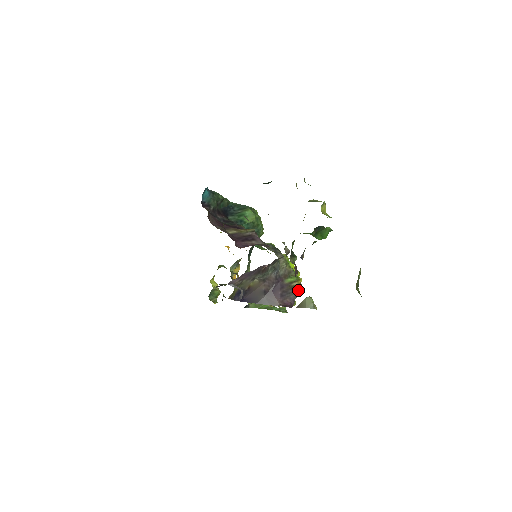
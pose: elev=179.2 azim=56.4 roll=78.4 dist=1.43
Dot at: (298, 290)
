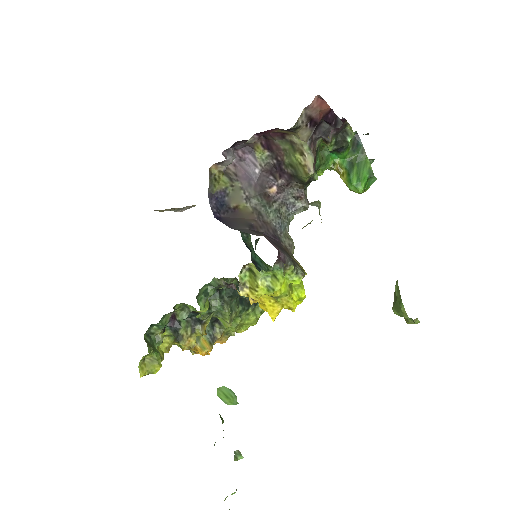
Dot at: (297, 266)
